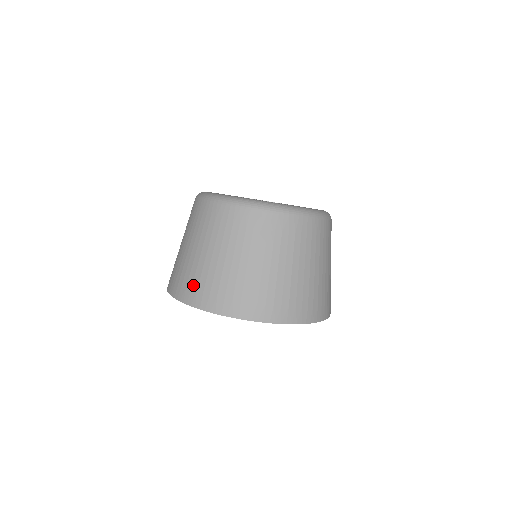
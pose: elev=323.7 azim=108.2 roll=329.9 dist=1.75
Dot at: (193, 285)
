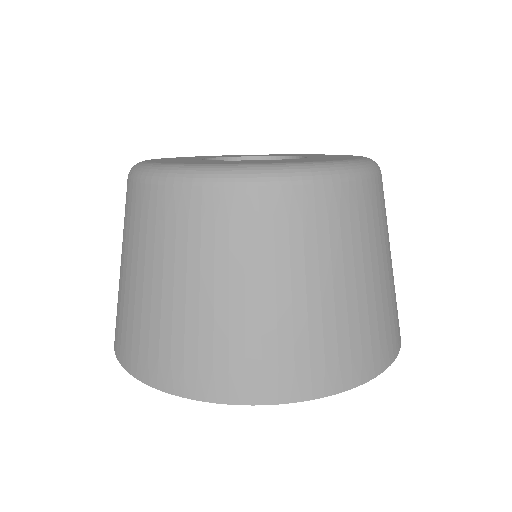
Dot at: (160, 352)
